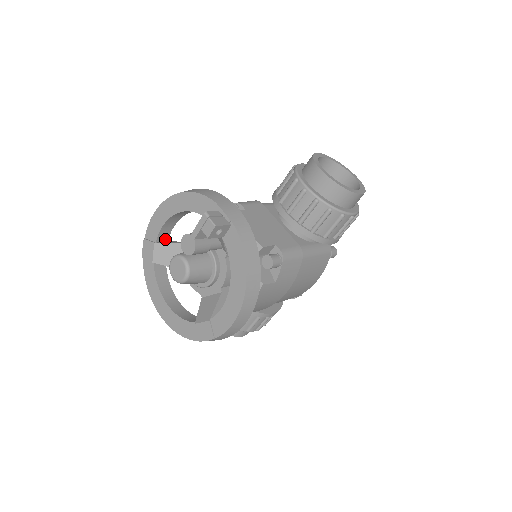
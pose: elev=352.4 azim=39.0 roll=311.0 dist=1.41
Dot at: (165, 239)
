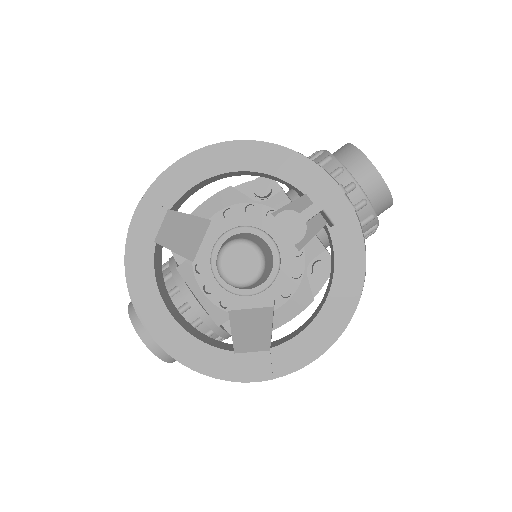
Dot at: (177, 207)
